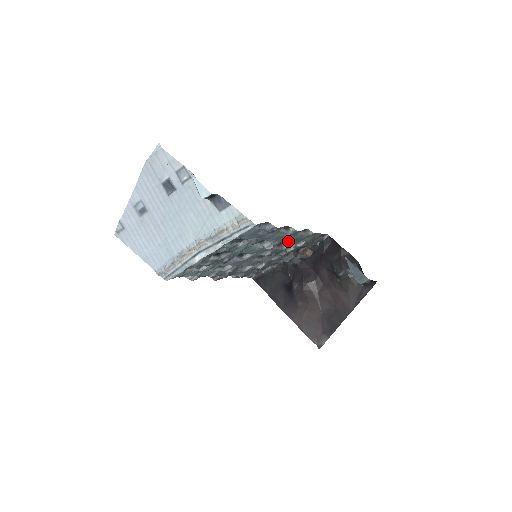
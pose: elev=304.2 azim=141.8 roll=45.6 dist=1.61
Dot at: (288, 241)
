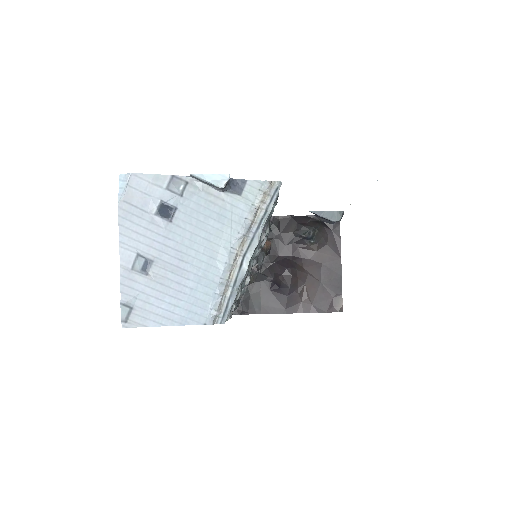
Dot at: occluded
